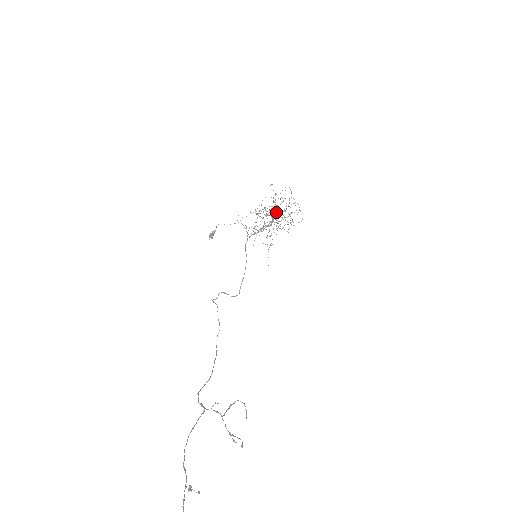
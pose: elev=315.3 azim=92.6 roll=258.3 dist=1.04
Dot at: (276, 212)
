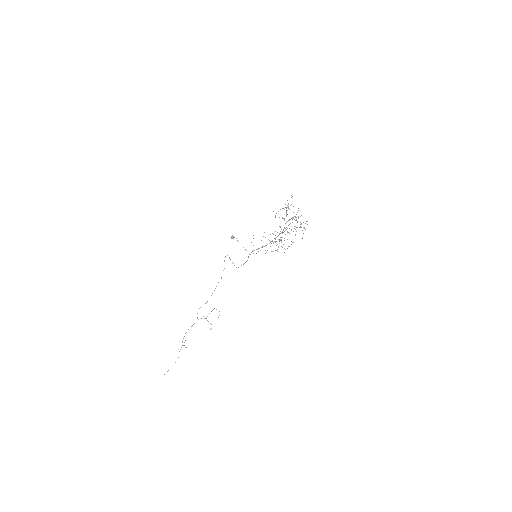
Dot at: occluded
